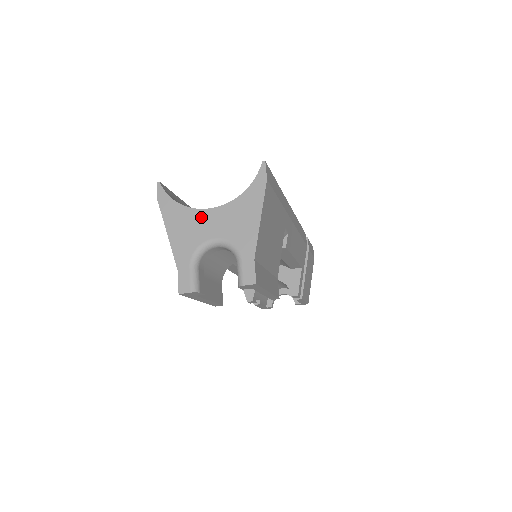
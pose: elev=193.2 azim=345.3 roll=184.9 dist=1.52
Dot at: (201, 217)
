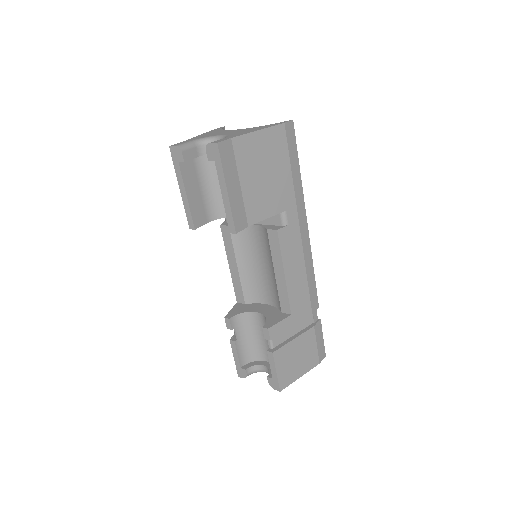
Dot at: (227, 131)
